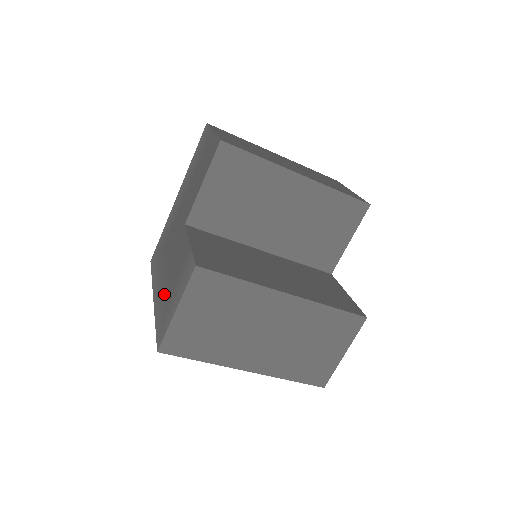
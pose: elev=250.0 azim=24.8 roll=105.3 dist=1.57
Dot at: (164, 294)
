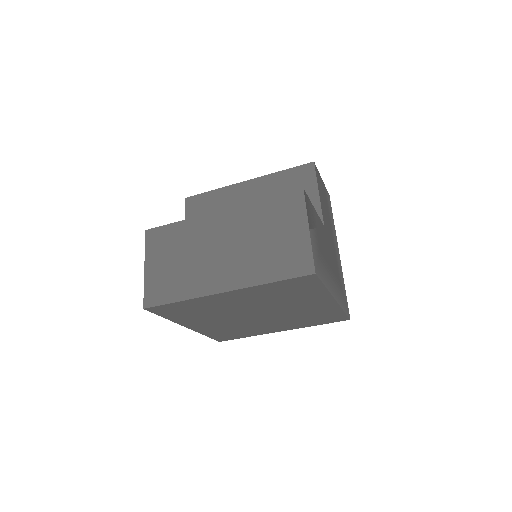
Dot at: occluded
